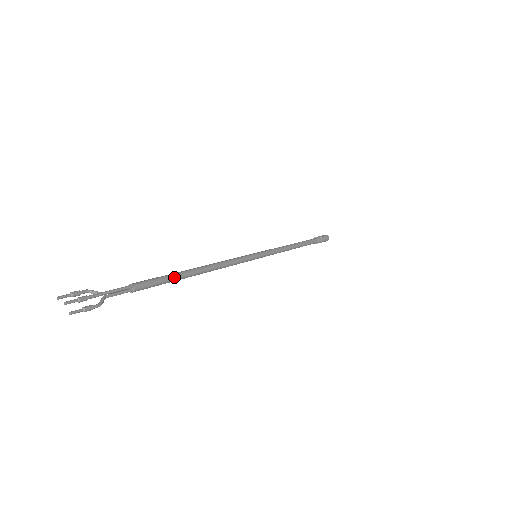
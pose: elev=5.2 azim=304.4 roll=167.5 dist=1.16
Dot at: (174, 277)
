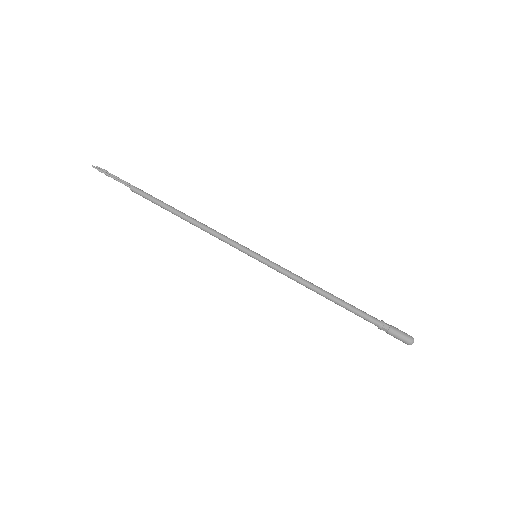
Dot at: (162, 202)
